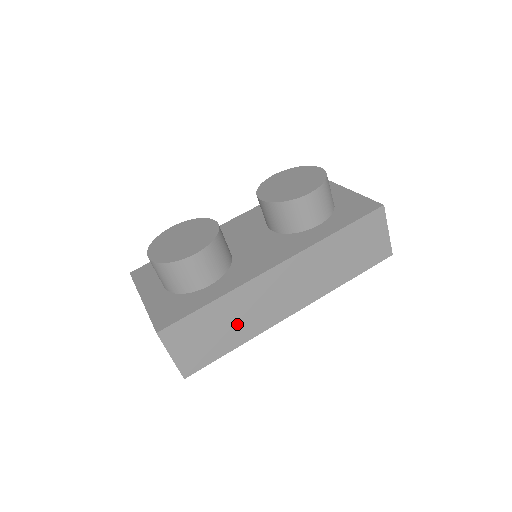
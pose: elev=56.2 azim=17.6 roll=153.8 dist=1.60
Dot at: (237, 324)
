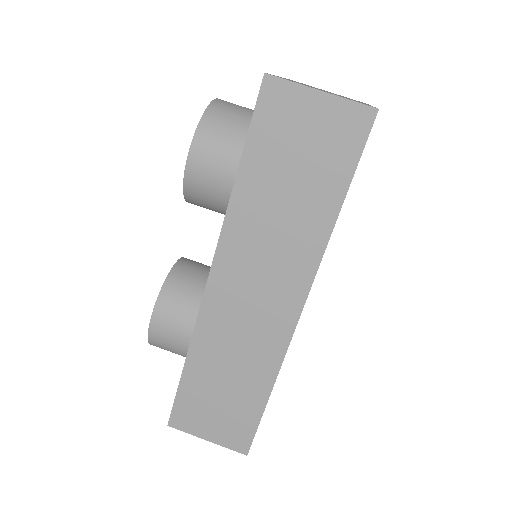
Dot at: (239, 371)
